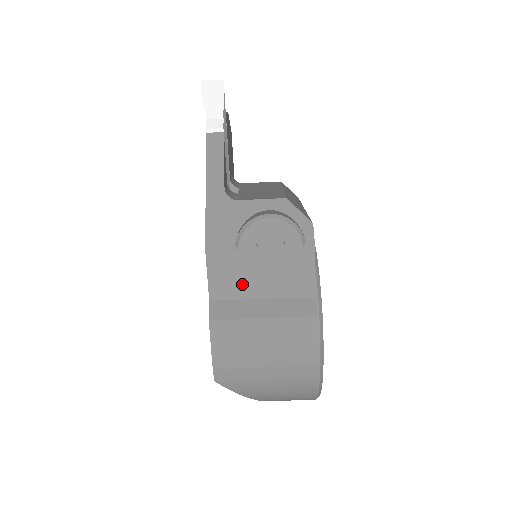
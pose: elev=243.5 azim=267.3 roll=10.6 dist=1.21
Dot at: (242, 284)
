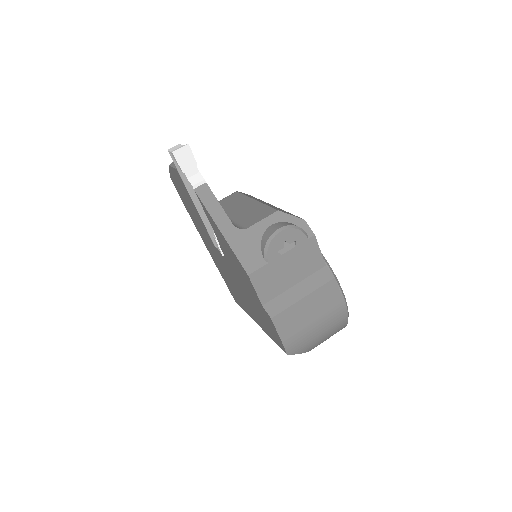
Dot at: (279, 283)
